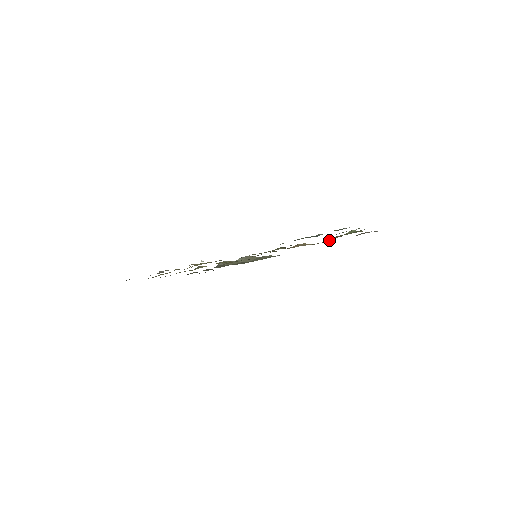
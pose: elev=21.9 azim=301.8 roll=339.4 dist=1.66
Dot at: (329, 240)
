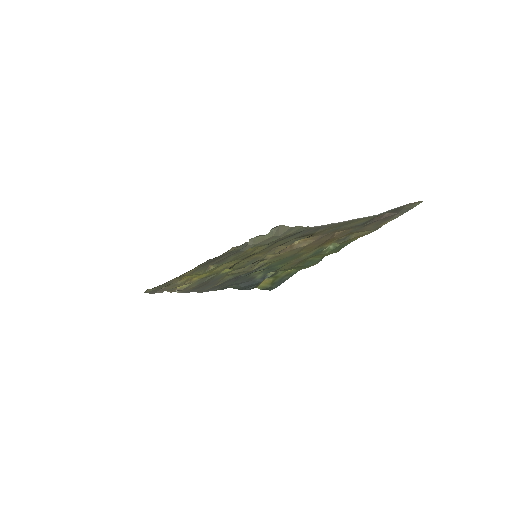
Dot at: (329, 236)
